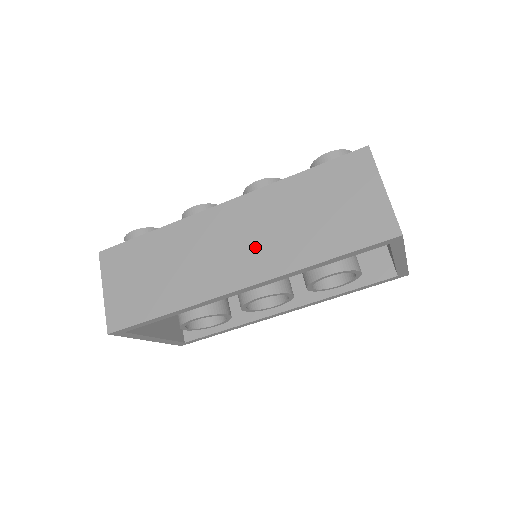
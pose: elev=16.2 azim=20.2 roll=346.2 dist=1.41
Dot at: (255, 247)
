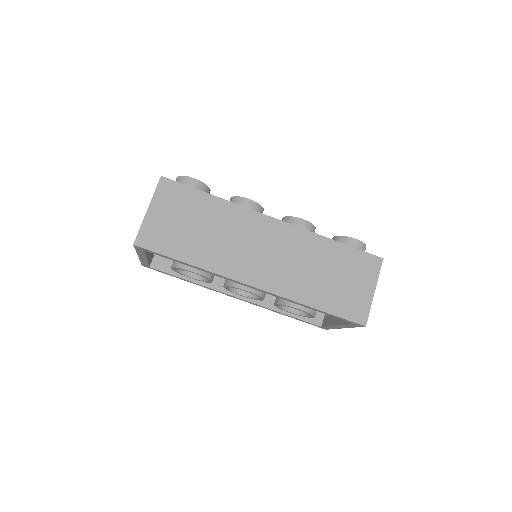
Dot at: (279, 266)
